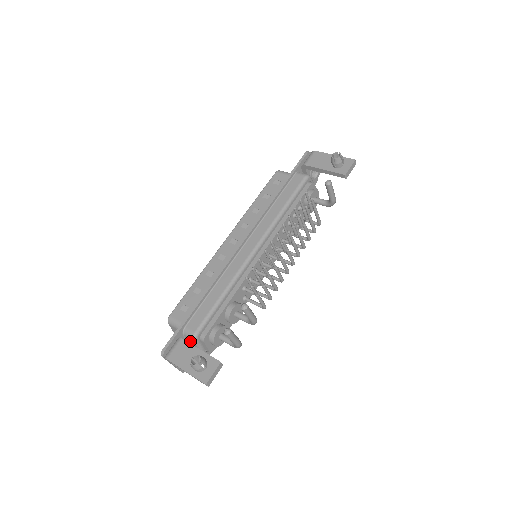
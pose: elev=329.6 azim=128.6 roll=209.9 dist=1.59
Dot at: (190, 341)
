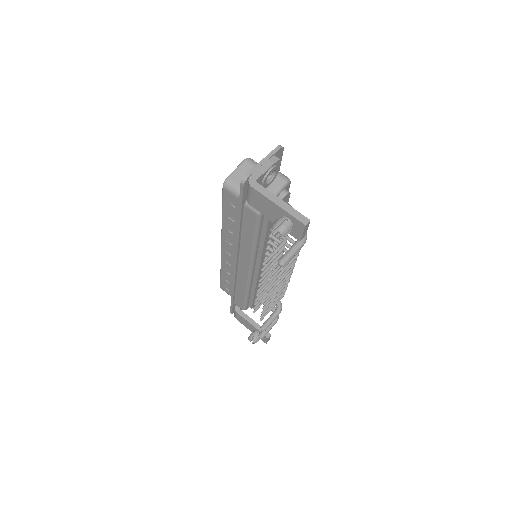
Dot at: occluded
